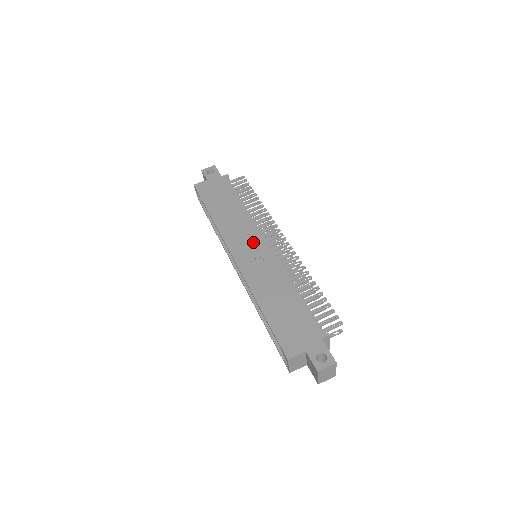
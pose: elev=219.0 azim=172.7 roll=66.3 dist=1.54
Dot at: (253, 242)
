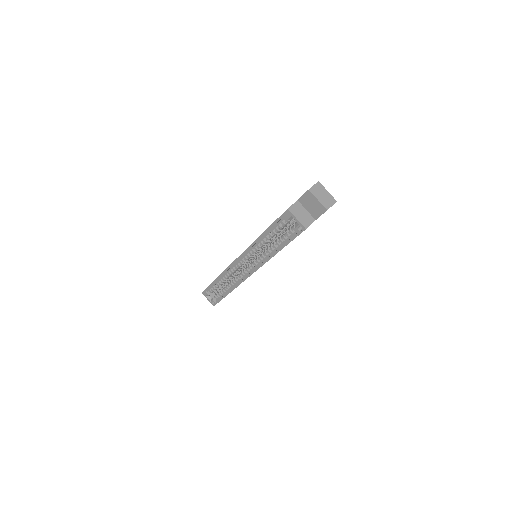
Dot at: occluded
